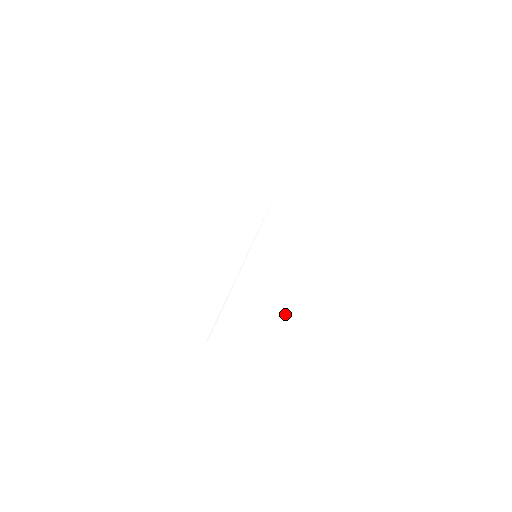
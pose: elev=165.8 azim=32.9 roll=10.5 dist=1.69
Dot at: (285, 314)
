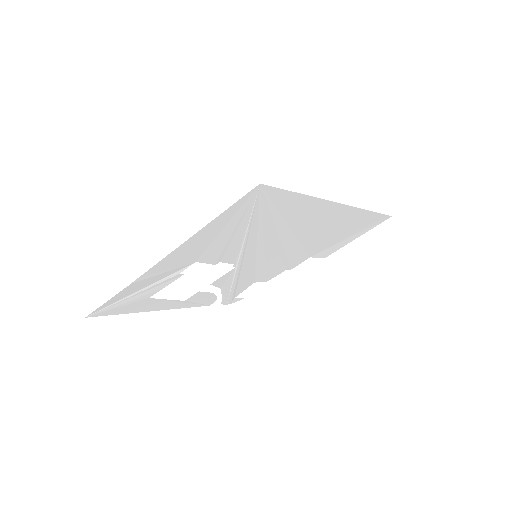
Dot at: (328, 252)
